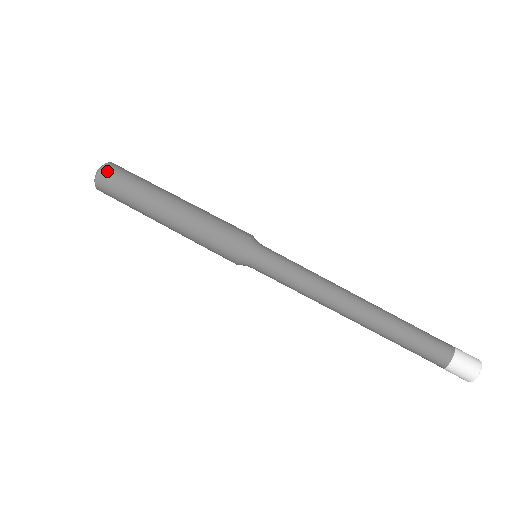
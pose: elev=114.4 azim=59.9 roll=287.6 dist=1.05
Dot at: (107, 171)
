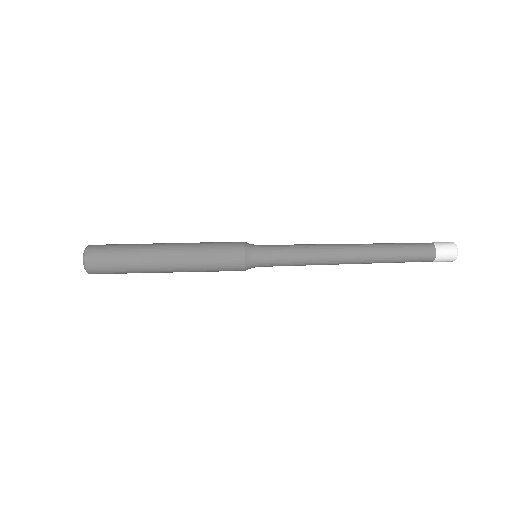
Dot at: (92, 262)
